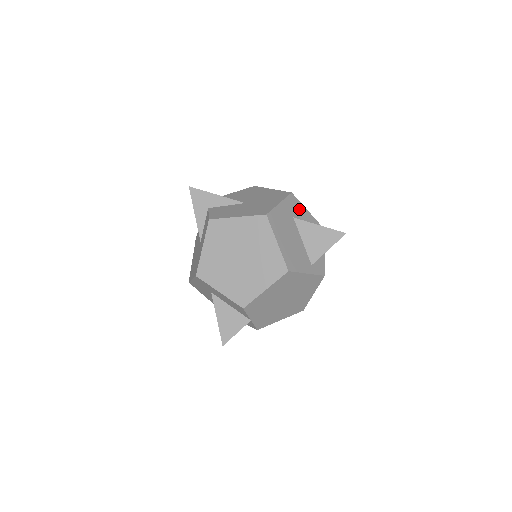
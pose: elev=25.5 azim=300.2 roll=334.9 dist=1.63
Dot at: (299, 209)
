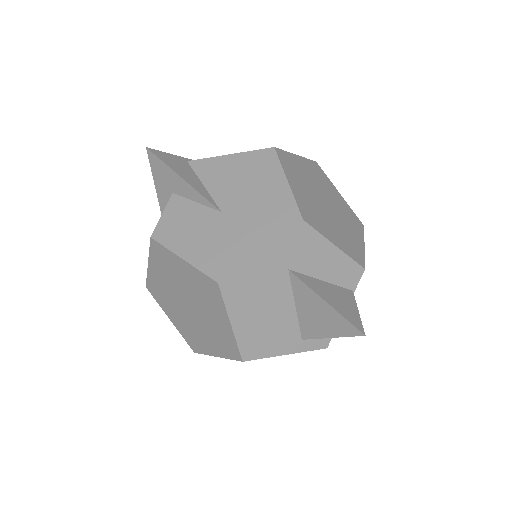
Dot at: (311, 248)
